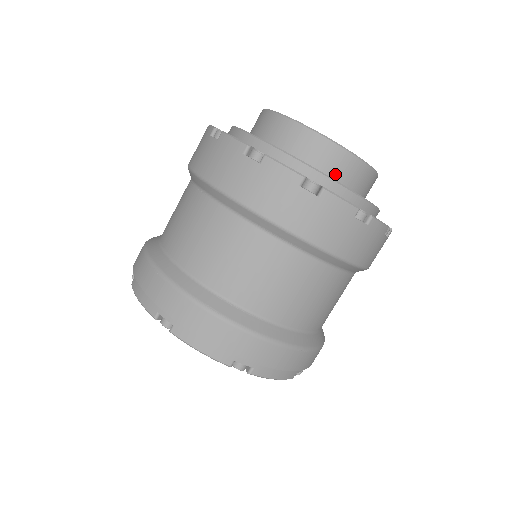
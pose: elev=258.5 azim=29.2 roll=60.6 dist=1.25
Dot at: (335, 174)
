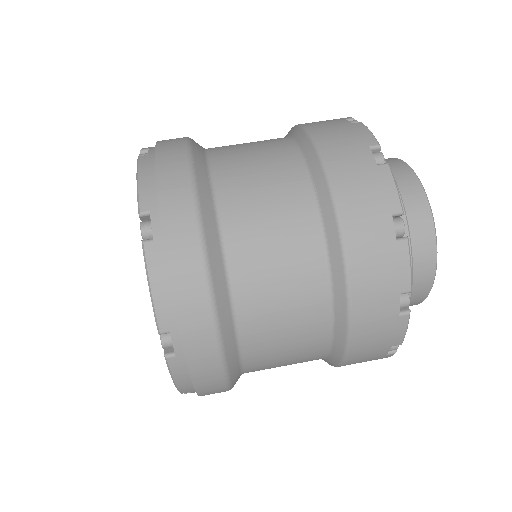
Dot at: occluded
